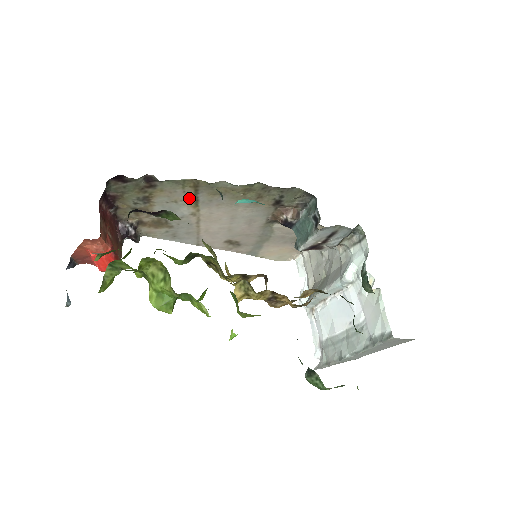
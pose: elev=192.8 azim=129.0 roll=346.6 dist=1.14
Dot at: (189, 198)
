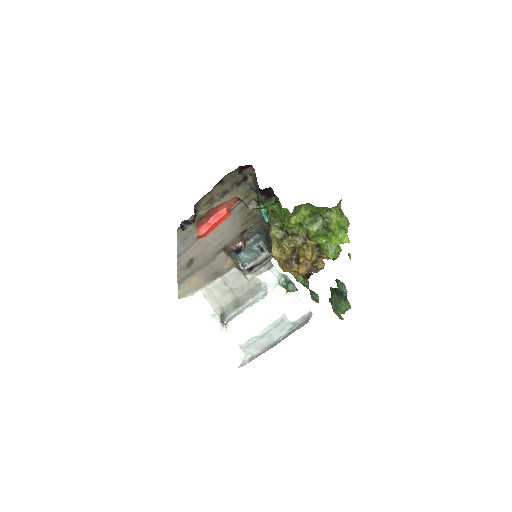
Dot at: occluded
